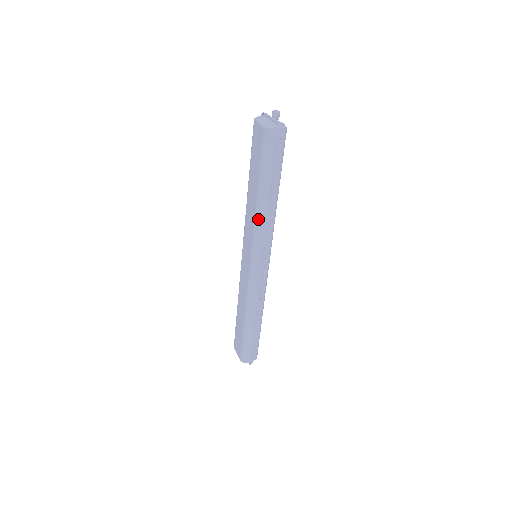
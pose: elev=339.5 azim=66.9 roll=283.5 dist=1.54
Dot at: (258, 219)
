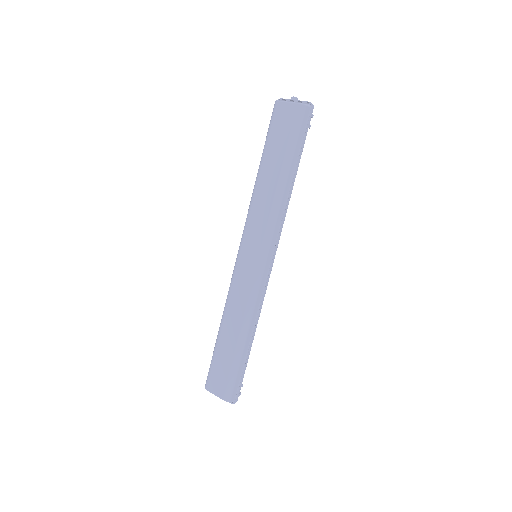
Dot at: (278, 204)
